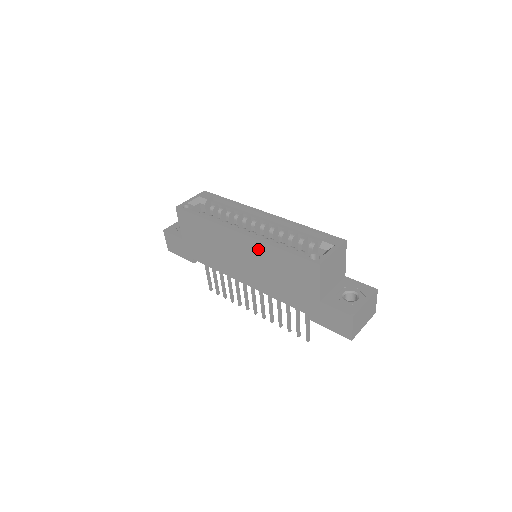
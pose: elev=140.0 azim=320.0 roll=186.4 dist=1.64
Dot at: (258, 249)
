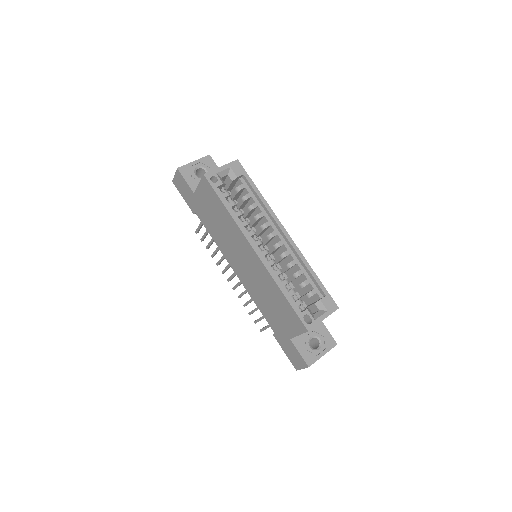
Dot at: (264, 274)
